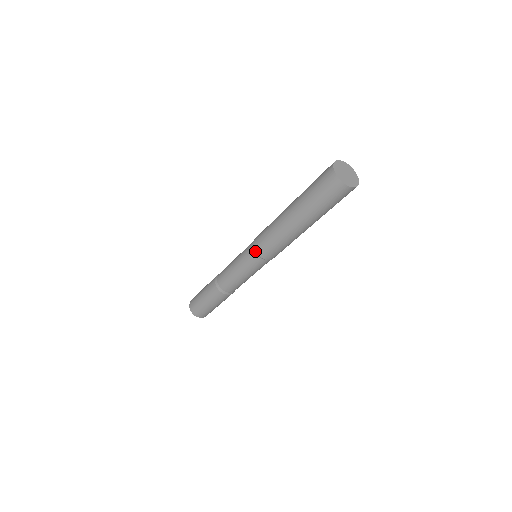
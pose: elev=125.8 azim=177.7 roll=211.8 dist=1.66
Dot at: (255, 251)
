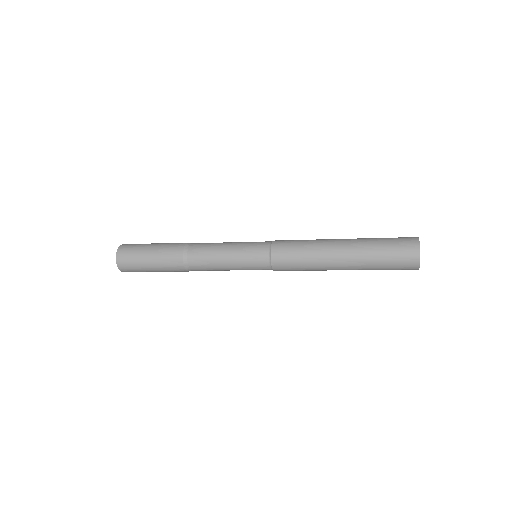
Dot at: (272, 244)
